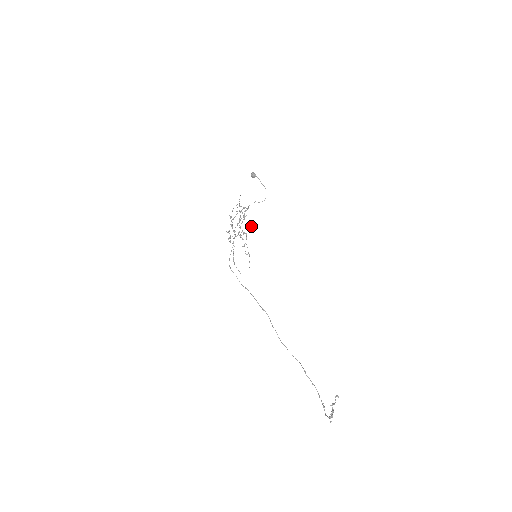
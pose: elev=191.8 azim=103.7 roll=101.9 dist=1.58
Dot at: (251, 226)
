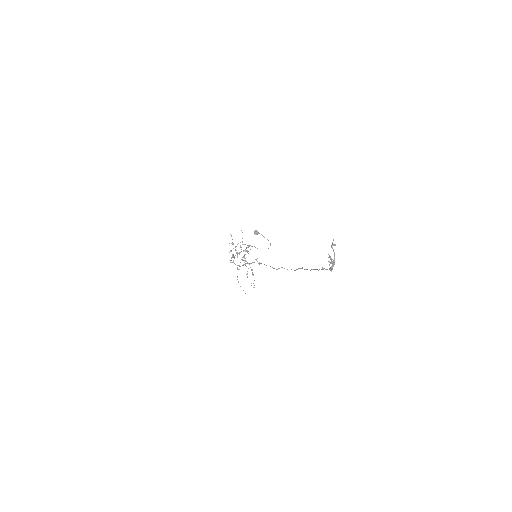
Dot at: (255, 259)
